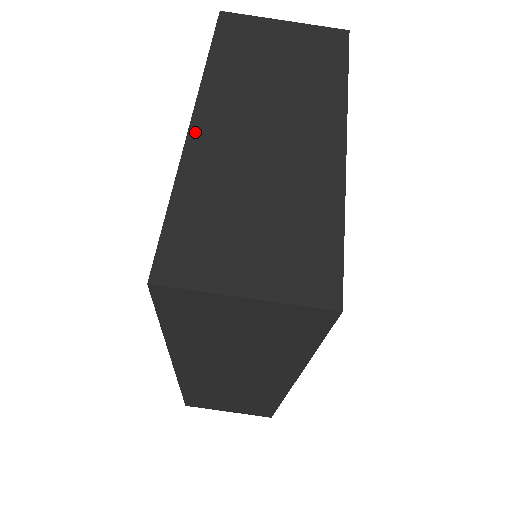
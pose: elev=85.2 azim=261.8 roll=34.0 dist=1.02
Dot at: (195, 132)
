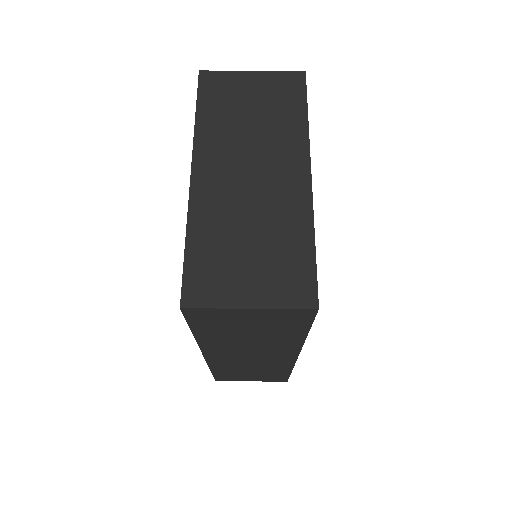
Dot at: (195, 184)
